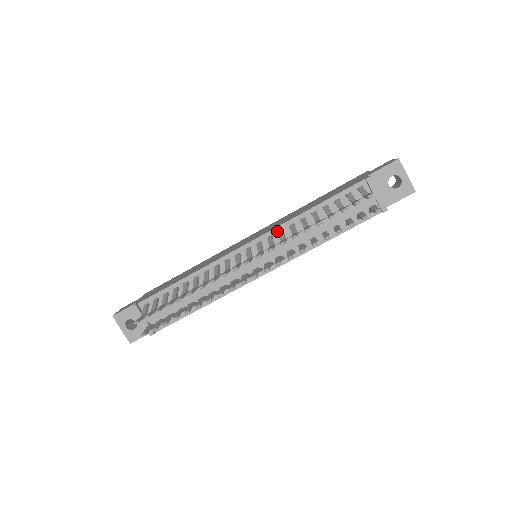
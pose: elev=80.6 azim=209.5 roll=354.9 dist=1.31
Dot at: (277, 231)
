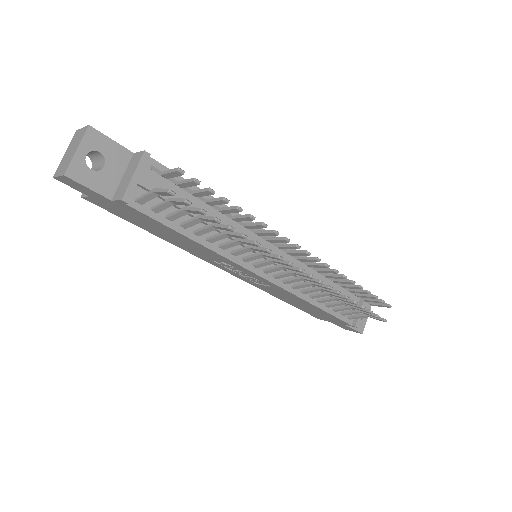
Dot at: occluded
